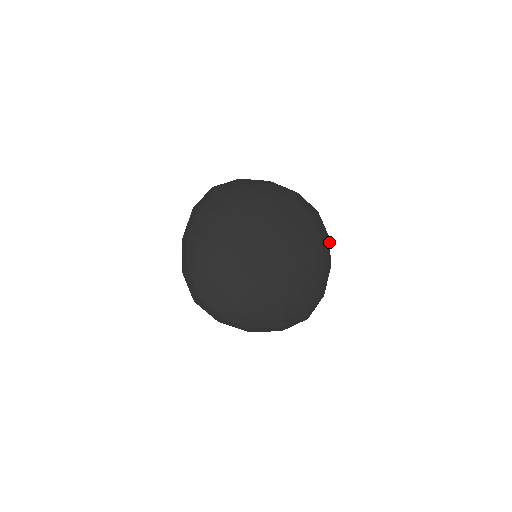
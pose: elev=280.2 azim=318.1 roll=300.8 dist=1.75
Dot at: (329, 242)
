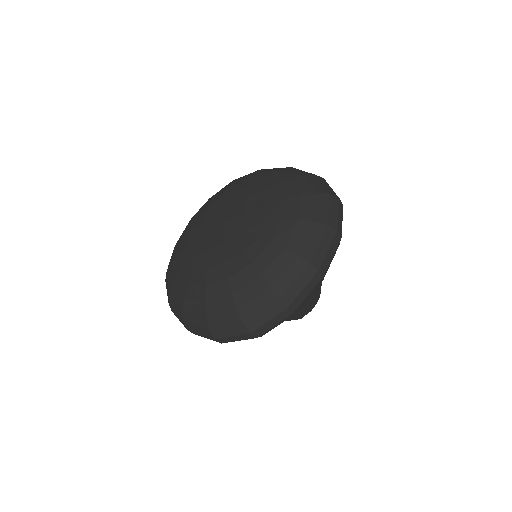
Dot at: (324, 232)
